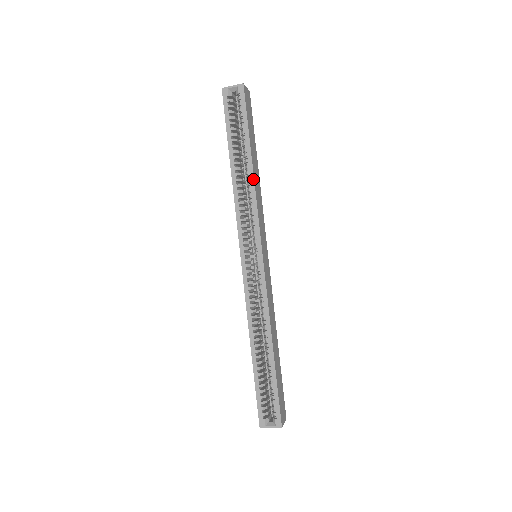
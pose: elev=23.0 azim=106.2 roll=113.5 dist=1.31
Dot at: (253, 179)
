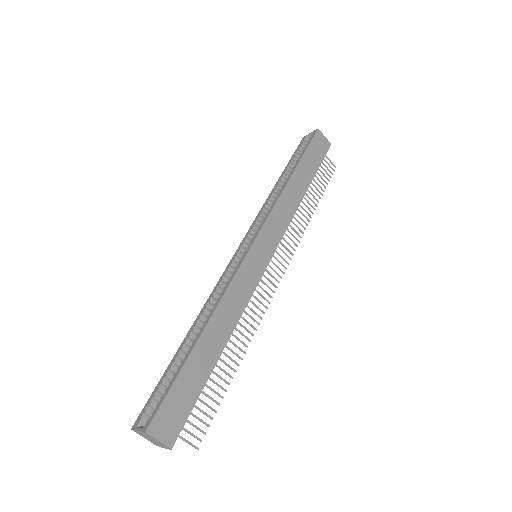
Dot at: (285, 186)
